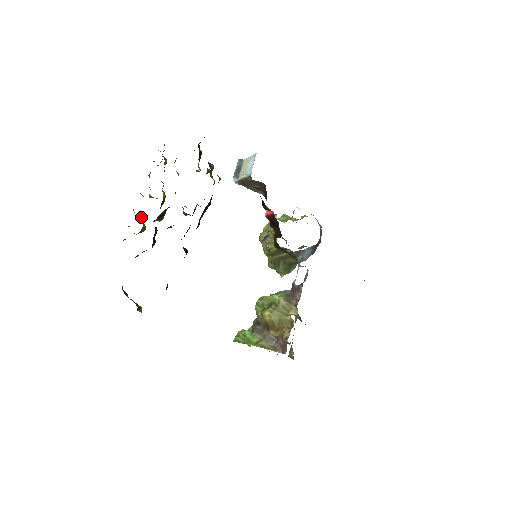
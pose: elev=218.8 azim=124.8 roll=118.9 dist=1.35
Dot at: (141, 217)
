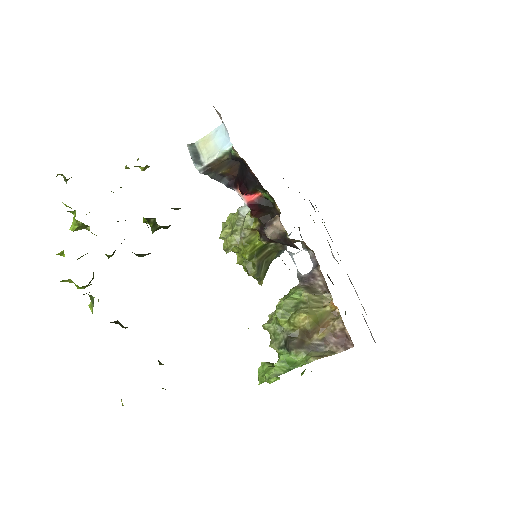
Dot at: occluded
